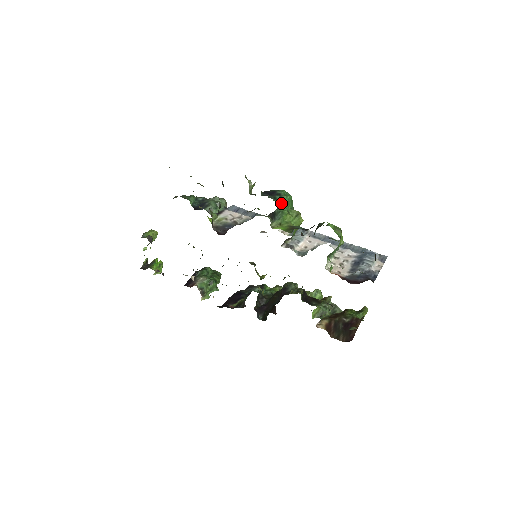
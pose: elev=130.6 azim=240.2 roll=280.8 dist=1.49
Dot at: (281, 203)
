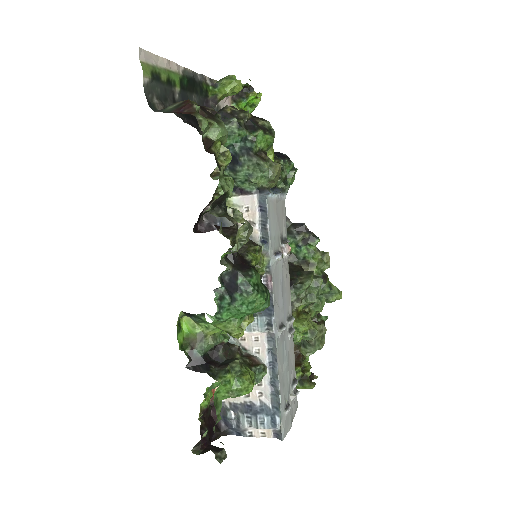
Dot at: (215, 313)
